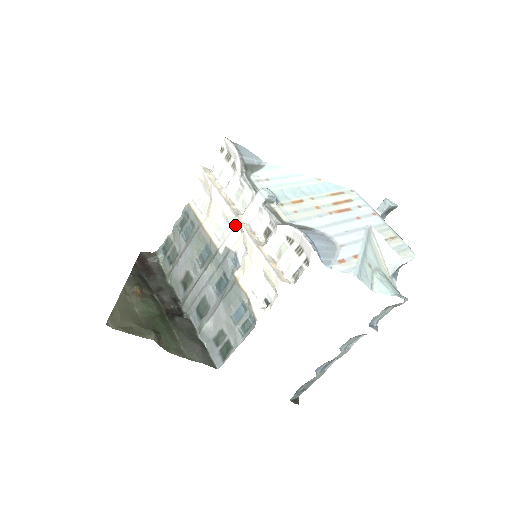
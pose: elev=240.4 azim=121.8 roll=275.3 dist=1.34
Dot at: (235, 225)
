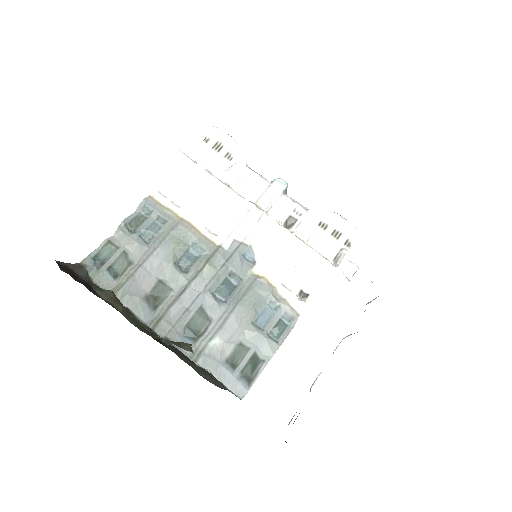
Dot at: (247, 214)
